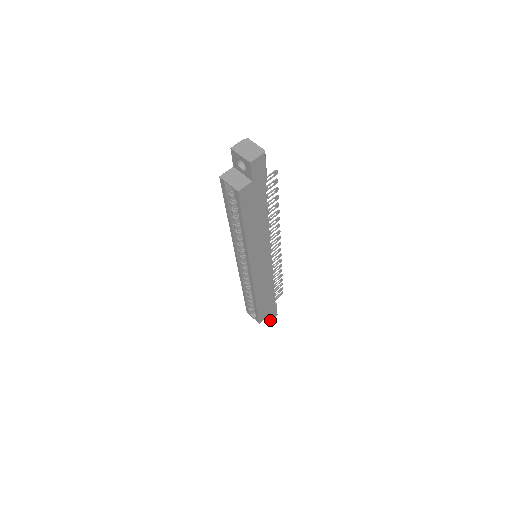
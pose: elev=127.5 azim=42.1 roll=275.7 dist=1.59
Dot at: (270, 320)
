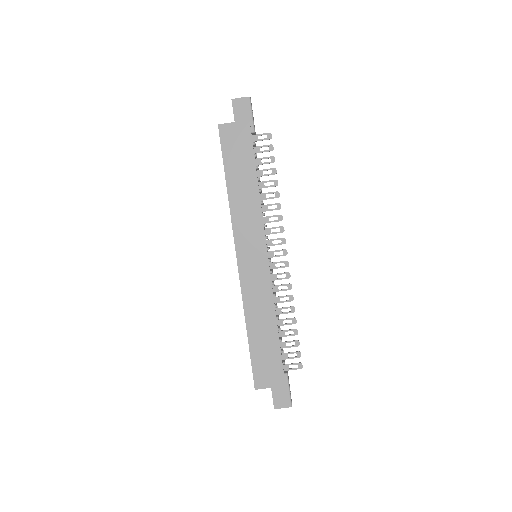
Dot at: (277, 405)
